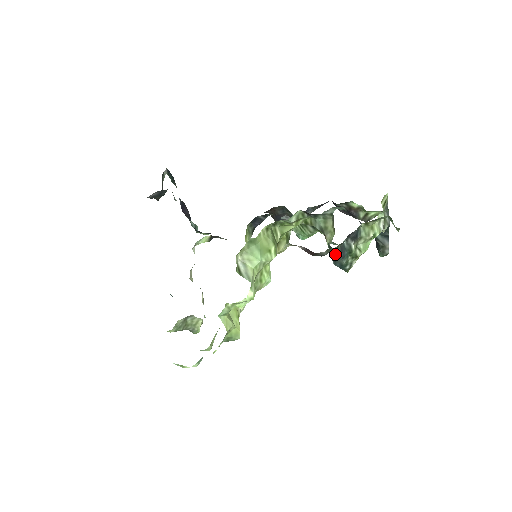
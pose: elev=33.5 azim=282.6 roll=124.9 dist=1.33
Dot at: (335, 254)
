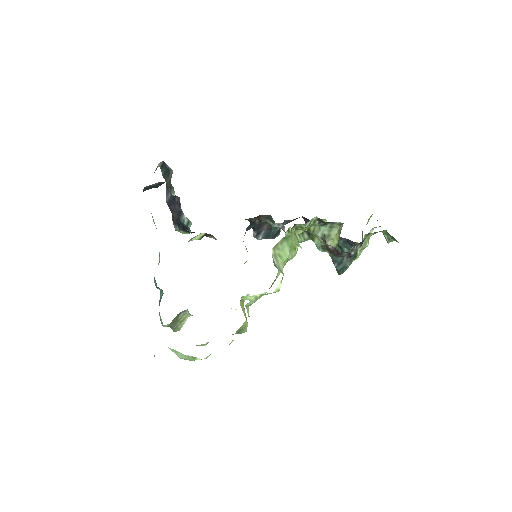
Dot at: (343, 257)
